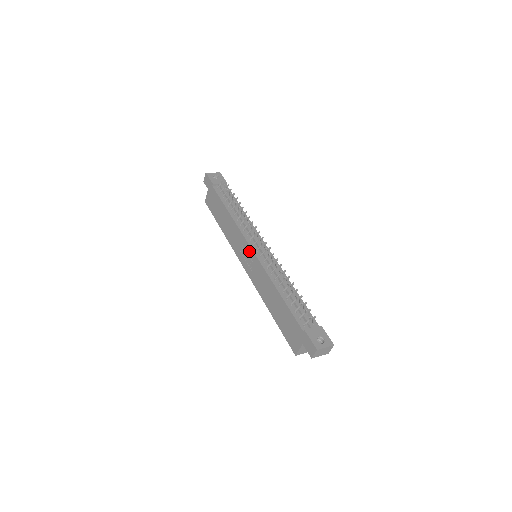
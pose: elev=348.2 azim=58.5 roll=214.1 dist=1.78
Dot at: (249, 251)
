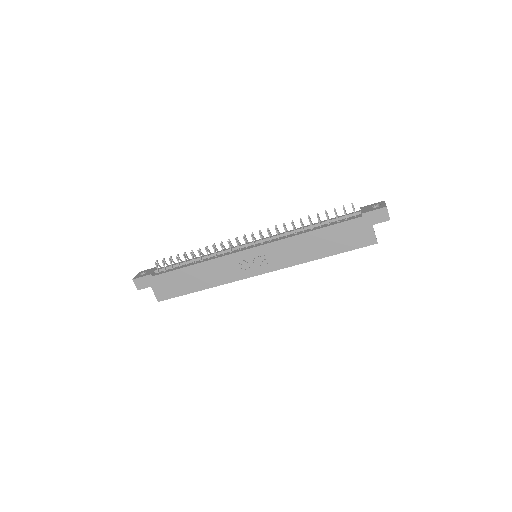
Dot at: (250, 254)
